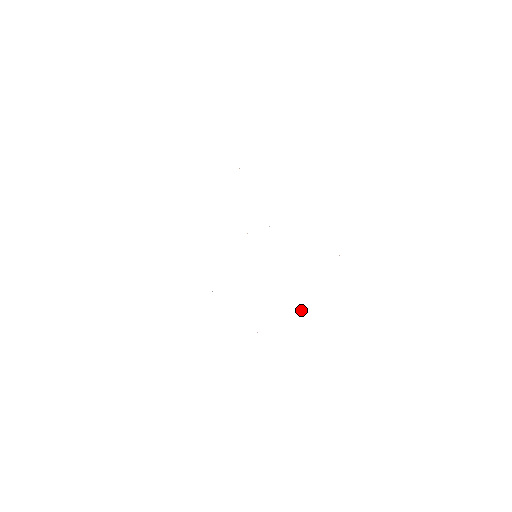
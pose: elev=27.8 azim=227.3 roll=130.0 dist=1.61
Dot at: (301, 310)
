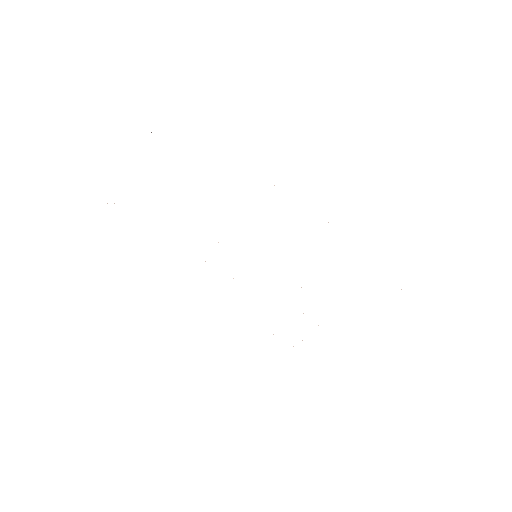
Dot at: occluded
